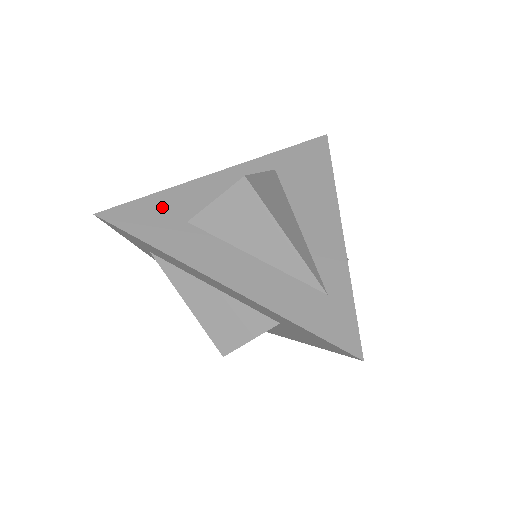
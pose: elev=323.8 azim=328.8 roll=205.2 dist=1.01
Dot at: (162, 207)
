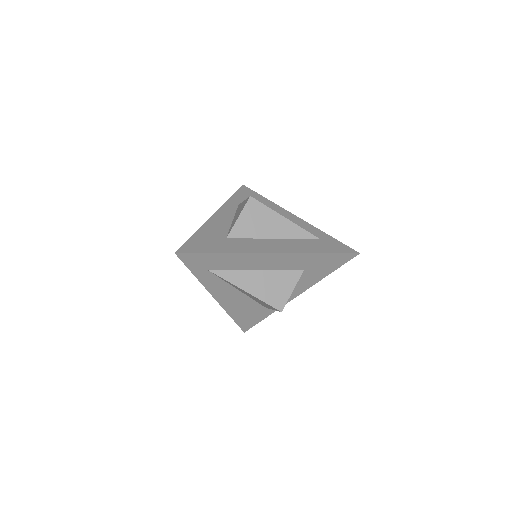
Dot at: (206, 237)
